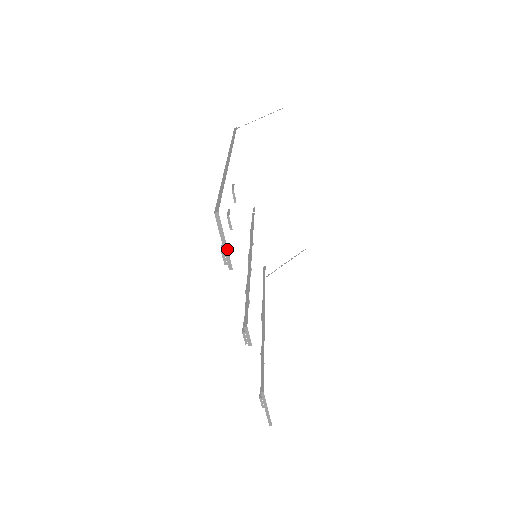
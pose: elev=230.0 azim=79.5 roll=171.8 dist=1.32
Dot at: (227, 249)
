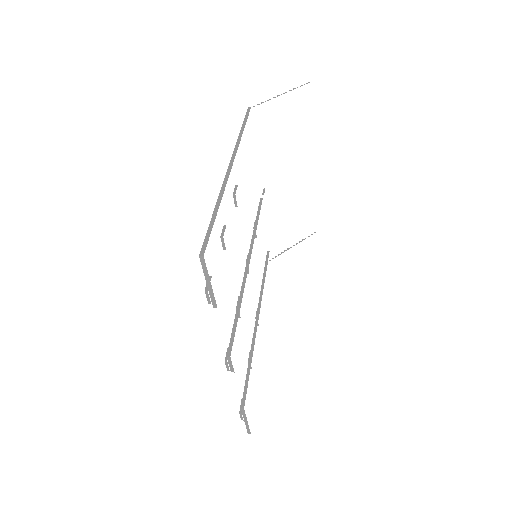
Dot at: (212, 290)
